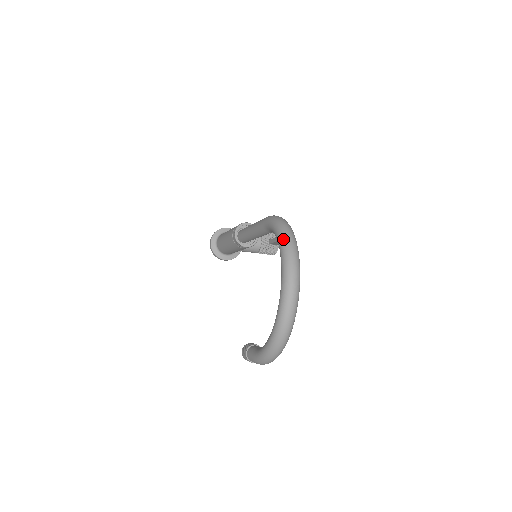
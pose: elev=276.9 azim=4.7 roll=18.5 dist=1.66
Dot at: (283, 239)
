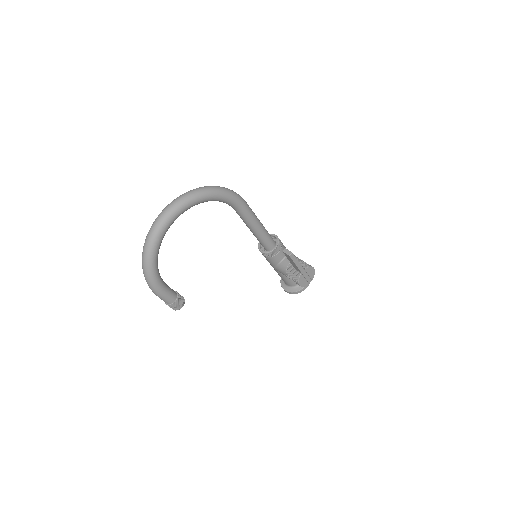
Dot at: occluded
